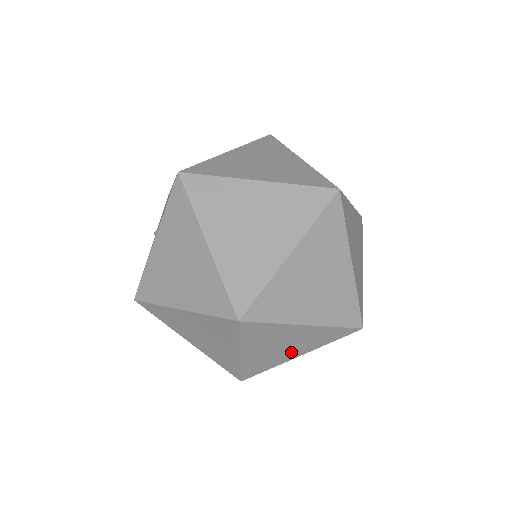
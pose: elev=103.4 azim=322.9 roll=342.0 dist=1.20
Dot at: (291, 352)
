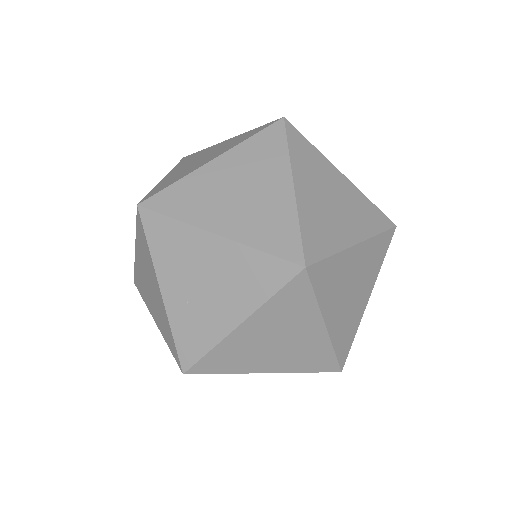
Dot at: occluded
